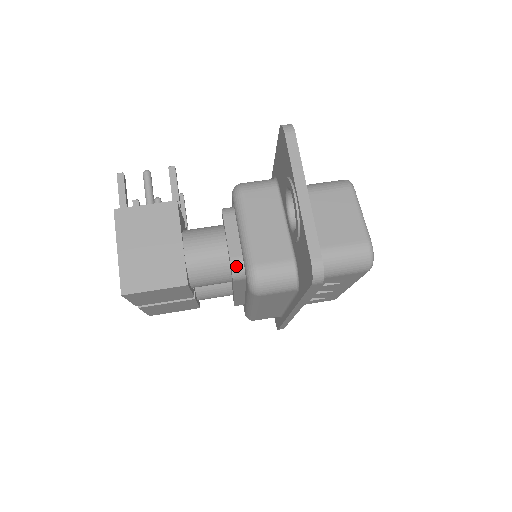
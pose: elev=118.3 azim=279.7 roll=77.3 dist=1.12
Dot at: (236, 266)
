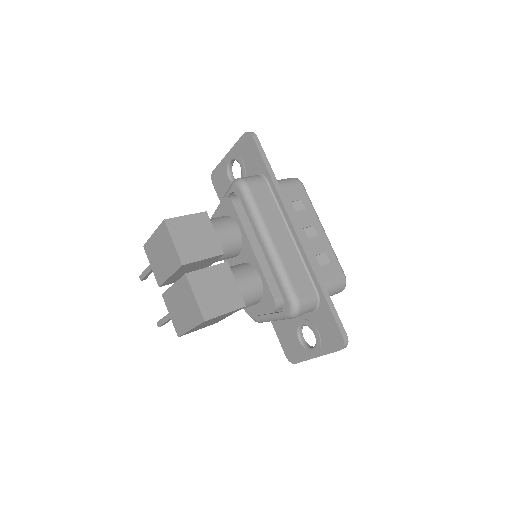
Dot at: (228, 196)
